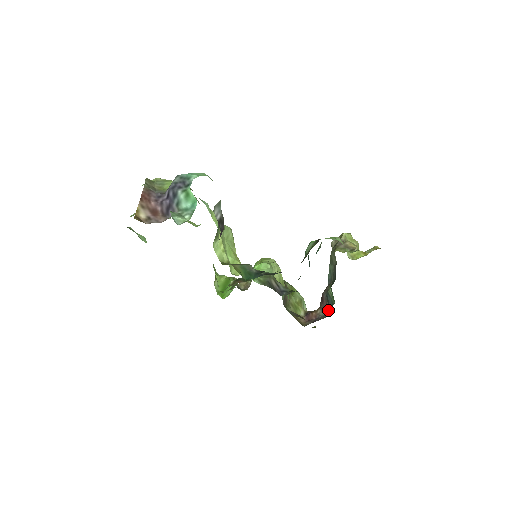
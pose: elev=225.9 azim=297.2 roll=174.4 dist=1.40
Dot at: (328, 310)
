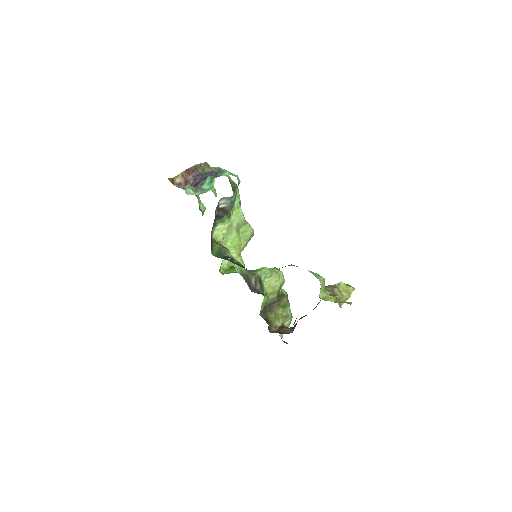
Dot at: occluded
